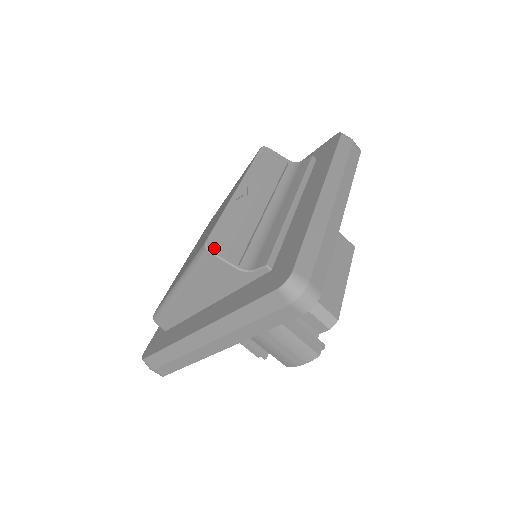
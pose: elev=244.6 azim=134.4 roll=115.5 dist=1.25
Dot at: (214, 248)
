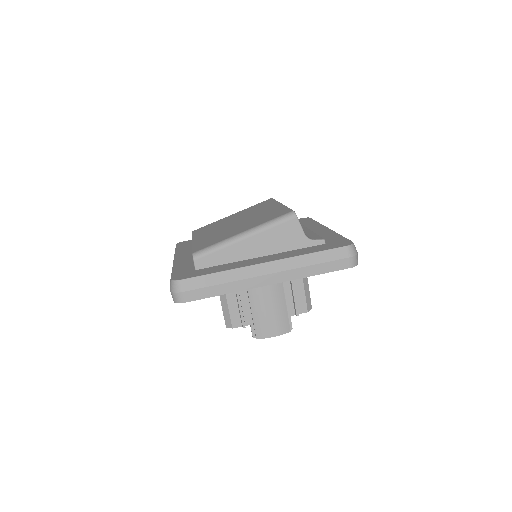
Dot at: (297, 217)
